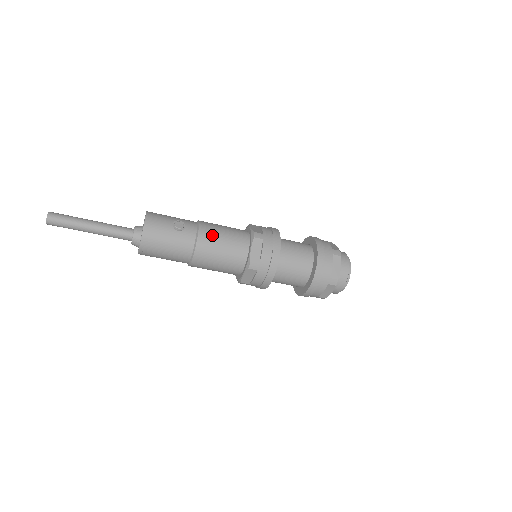
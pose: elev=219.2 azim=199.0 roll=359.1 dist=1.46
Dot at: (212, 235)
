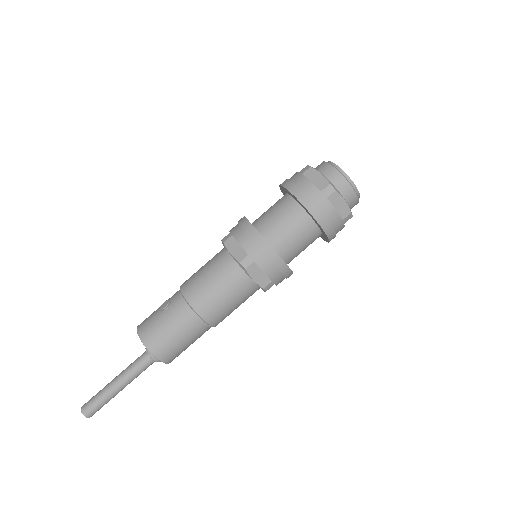
Dot at: (193, 282)
